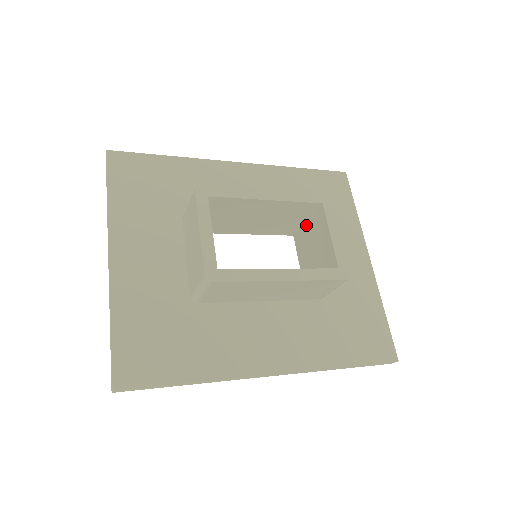
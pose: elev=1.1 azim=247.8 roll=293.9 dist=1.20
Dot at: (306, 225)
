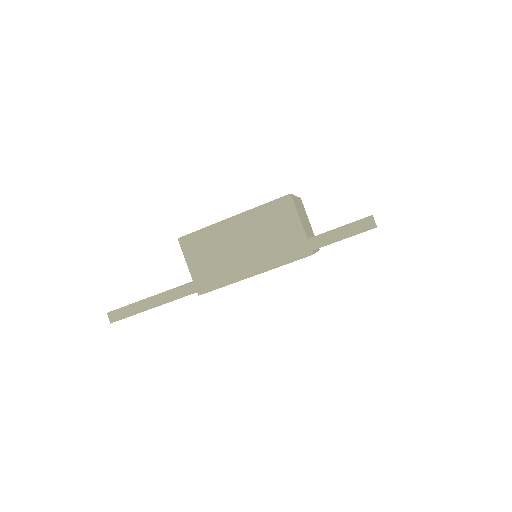
Dot at: occluded
